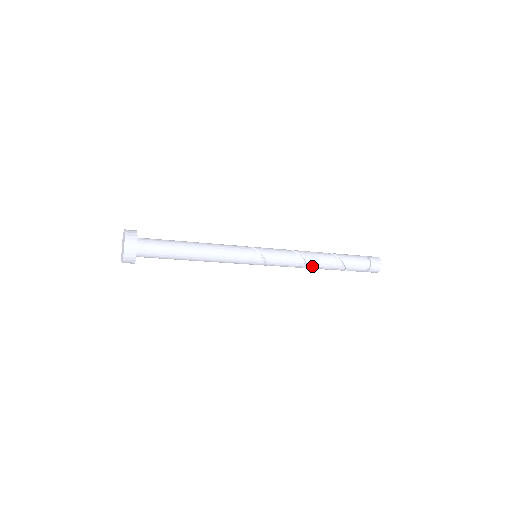
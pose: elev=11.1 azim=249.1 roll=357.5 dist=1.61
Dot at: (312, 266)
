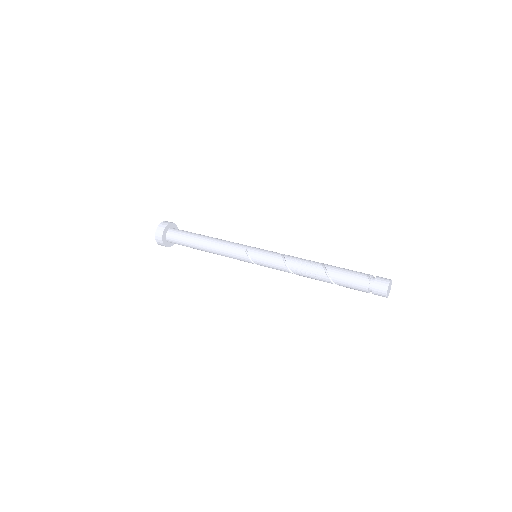
Dot at: occluded
